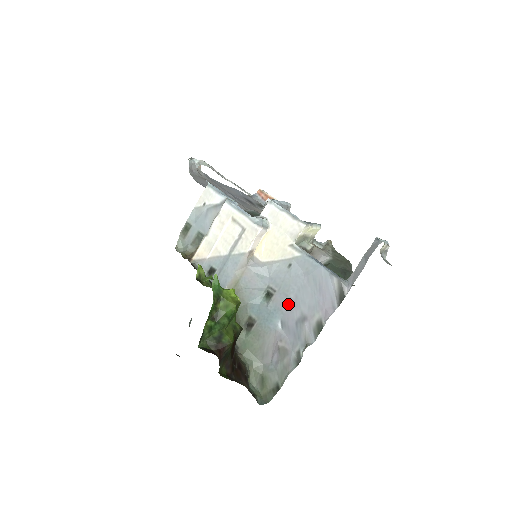
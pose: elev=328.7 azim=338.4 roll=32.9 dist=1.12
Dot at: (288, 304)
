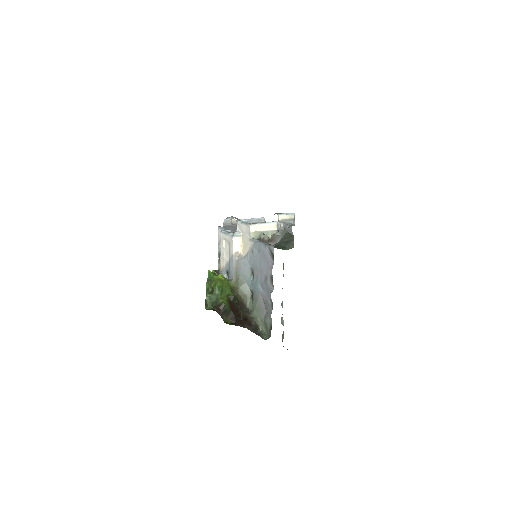
Dot at: (259, 274)
